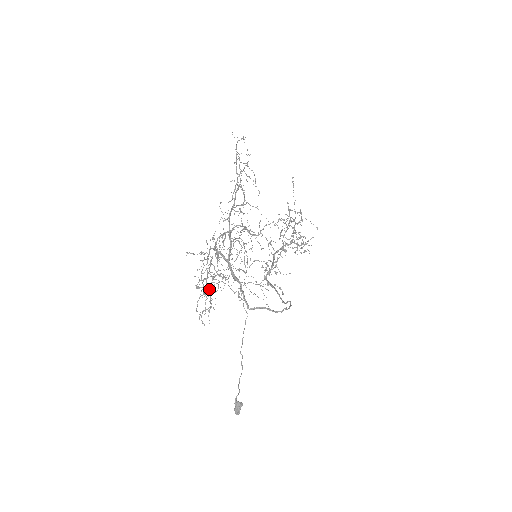
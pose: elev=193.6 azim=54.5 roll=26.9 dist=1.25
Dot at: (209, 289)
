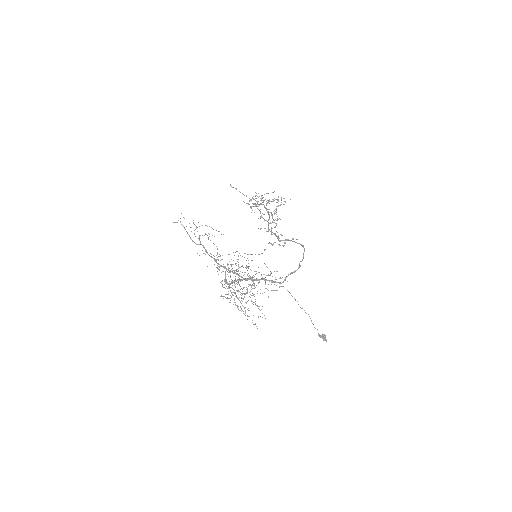
Dot at: (251, 300)
